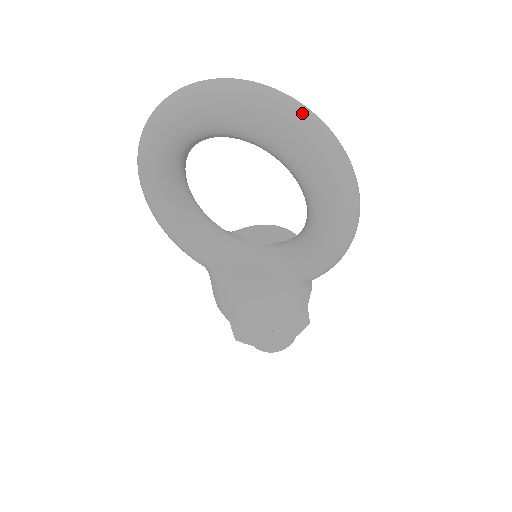
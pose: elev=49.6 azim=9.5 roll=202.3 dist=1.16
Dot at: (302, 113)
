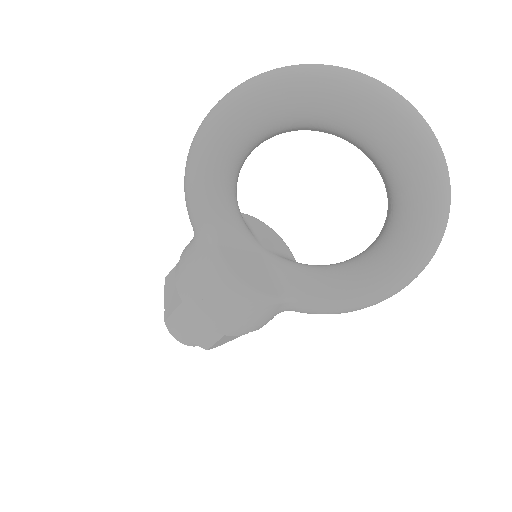
Dot at: occluded
